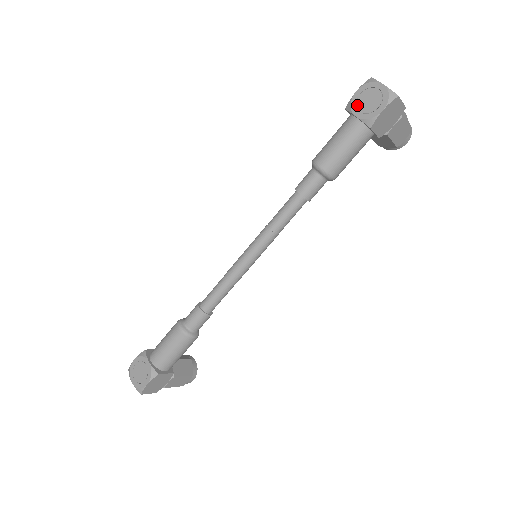
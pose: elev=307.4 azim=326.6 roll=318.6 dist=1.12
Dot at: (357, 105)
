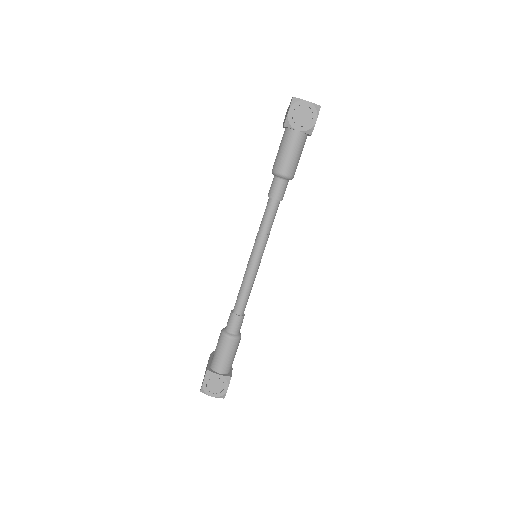
Dot at: (295, 122)
